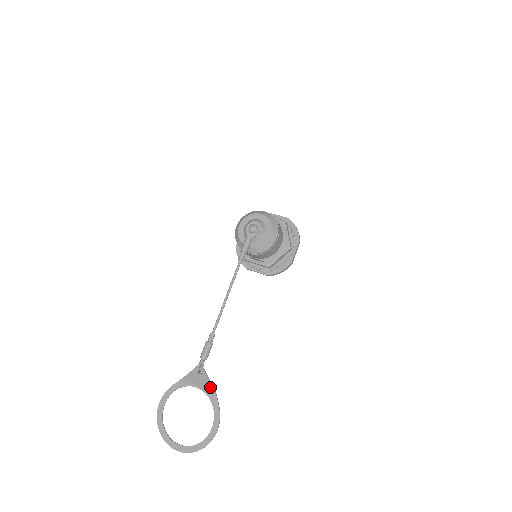
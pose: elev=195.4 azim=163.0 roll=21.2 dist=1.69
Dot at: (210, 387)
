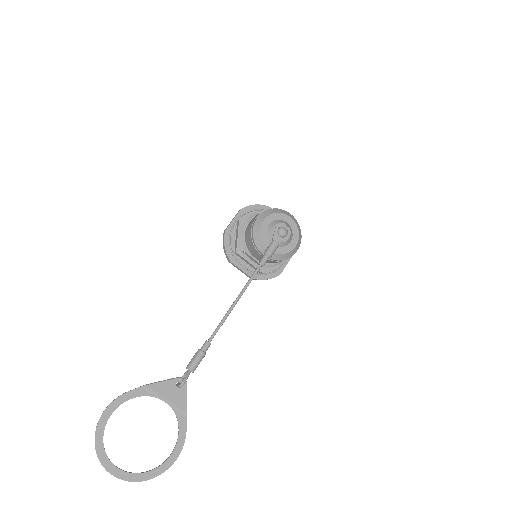
Dot at: (183, 404)
